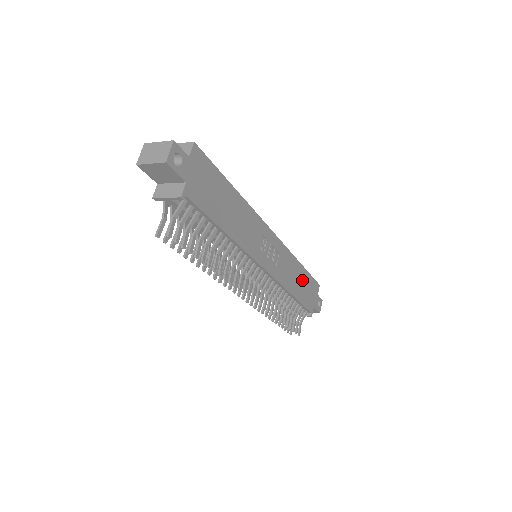
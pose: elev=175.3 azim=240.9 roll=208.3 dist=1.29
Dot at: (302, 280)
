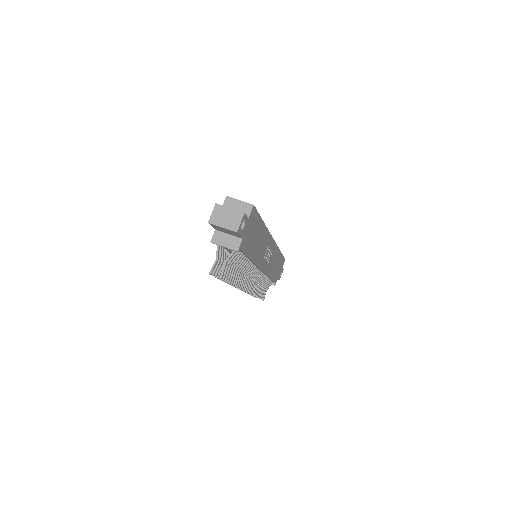
Dot at: (278, 263)
